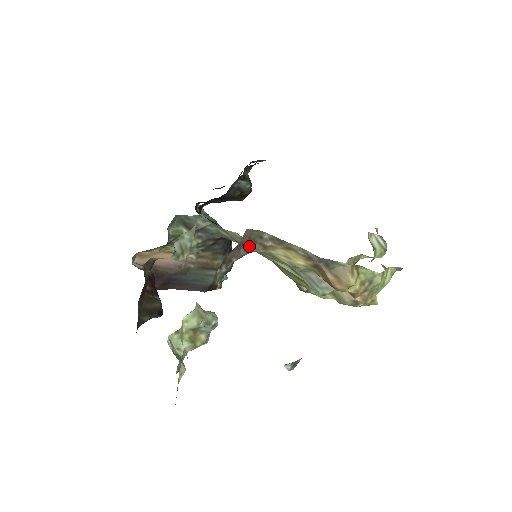
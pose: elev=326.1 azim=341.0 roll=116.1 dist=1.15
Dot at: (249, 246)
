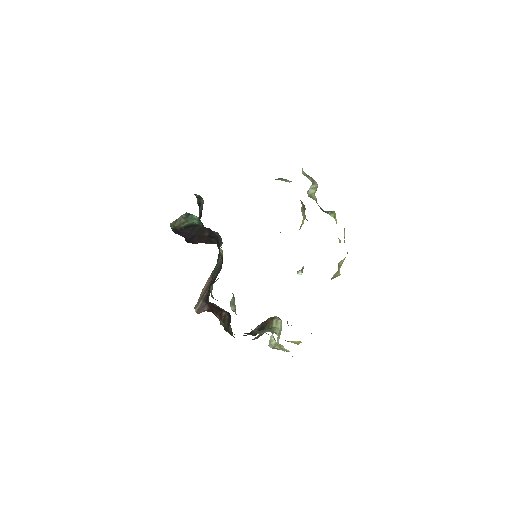
Dot at: occluded
